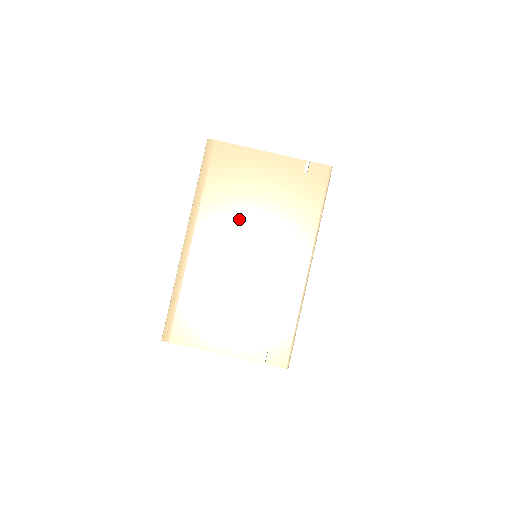
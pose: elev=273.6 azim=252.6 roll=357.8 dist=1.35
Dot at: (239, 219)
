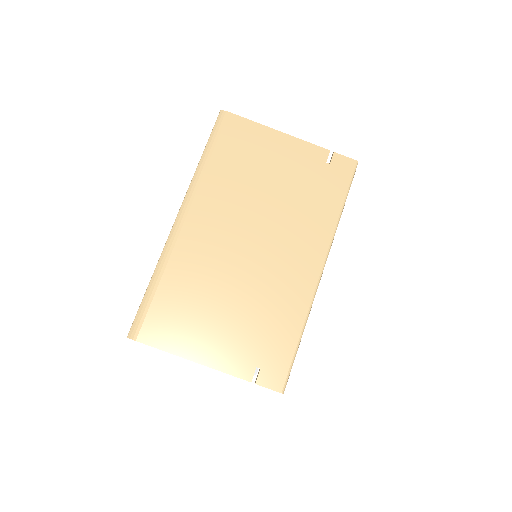
Dot at: (245, 203)
